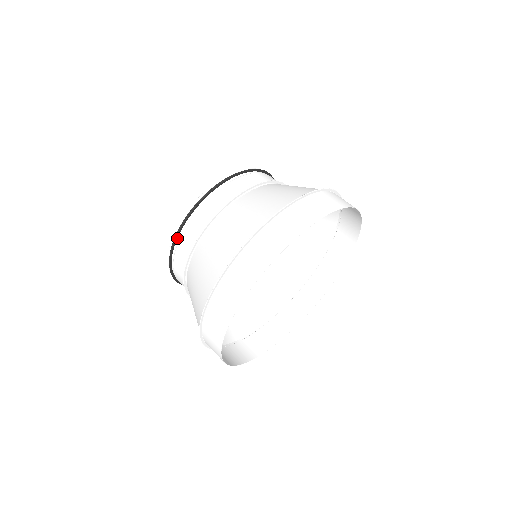
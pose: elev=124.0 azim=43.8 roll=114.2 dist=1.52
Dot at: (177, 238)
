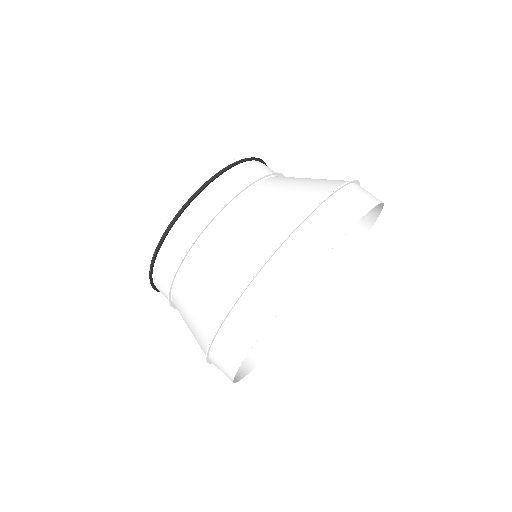
Dot at: (187, 206)
